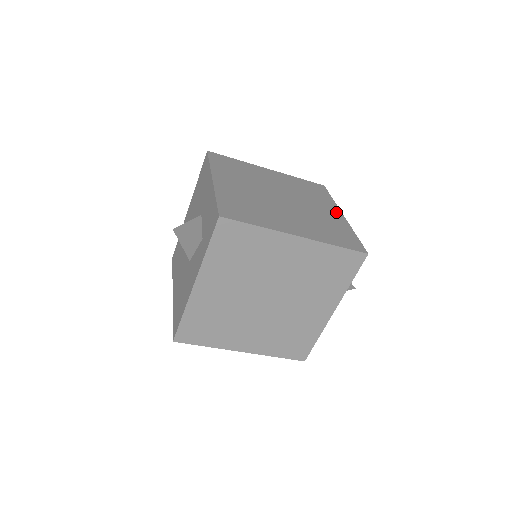
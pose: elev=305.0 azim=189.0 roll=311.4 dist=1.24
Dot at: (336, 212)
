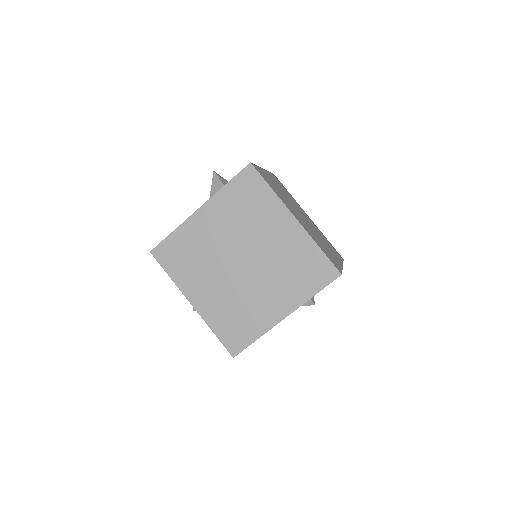
Dot at: (338, 260)
